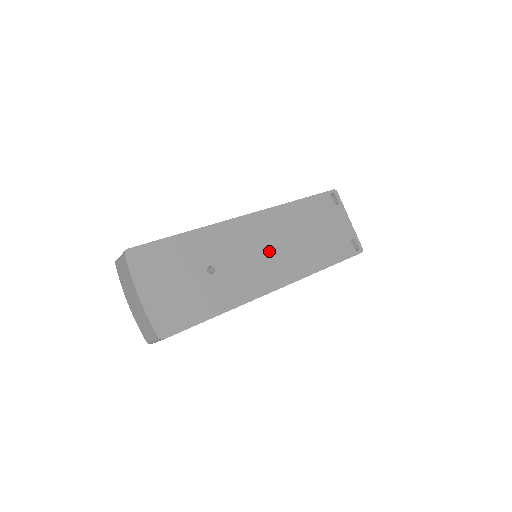
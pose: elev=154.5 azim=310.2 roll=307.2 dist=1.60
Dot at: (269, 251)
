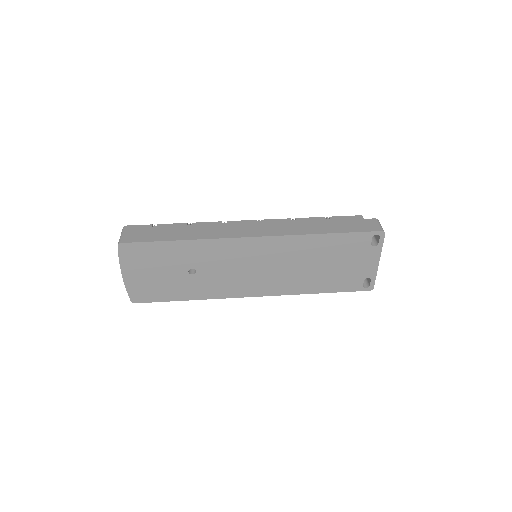
Dot at: (259, 269)
